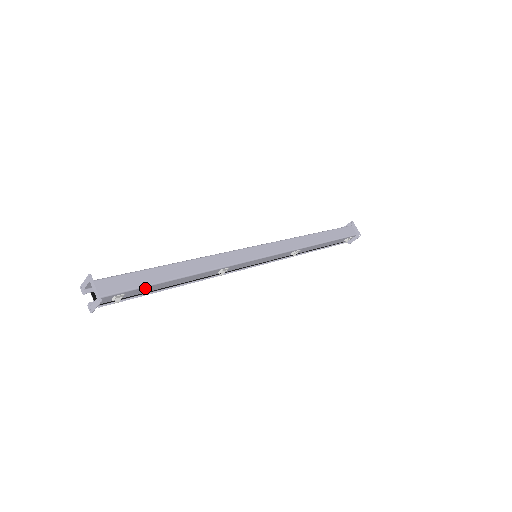
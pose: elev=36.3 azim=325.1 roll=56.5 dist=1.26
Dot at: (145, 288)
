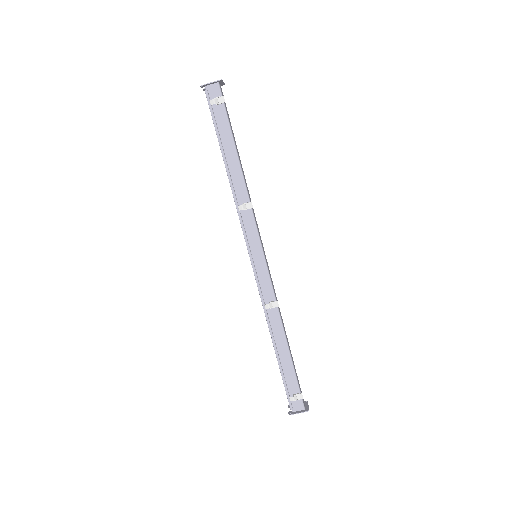
Dot at: (226, 125)
